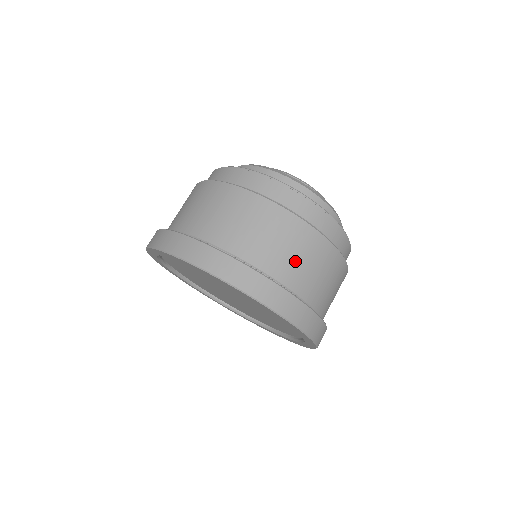
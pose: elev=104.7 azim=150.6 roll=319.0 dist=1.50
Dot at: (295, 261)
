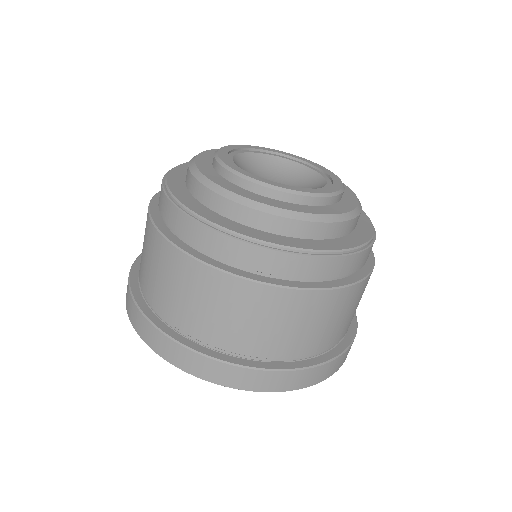
Dot at: occluded
